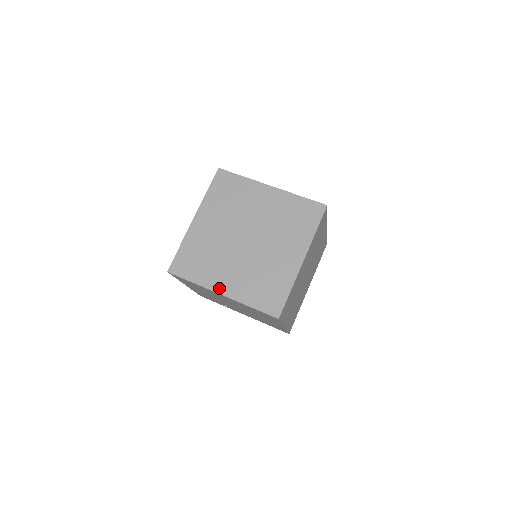
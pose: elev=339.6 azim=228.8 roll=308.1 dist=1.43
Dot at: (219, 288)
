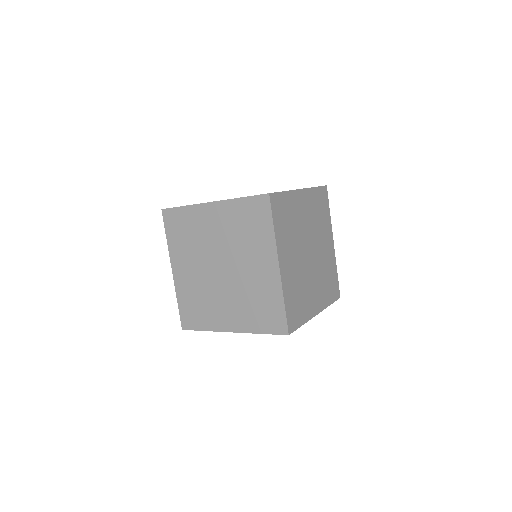
Dot at: (226, 327)
